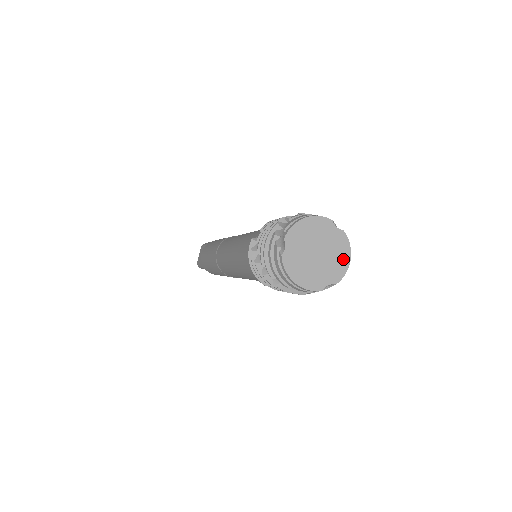
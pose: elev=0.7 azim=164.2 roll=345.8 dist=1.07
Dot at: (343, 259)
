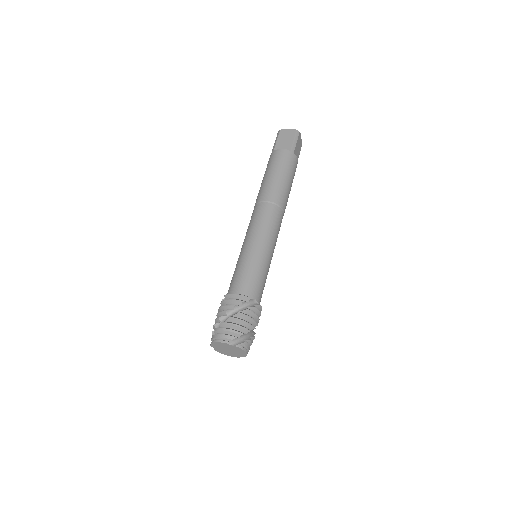
Dot at: (242, 352)
